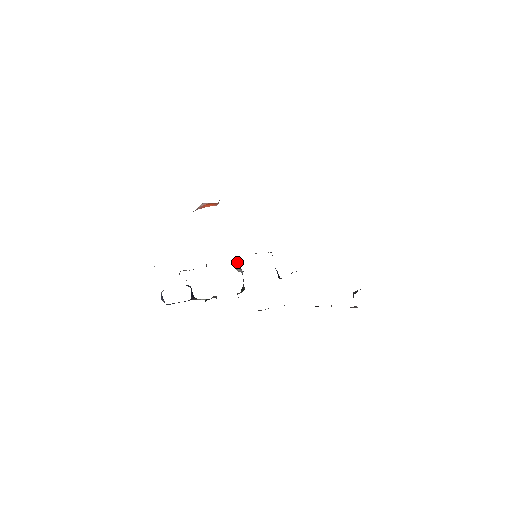
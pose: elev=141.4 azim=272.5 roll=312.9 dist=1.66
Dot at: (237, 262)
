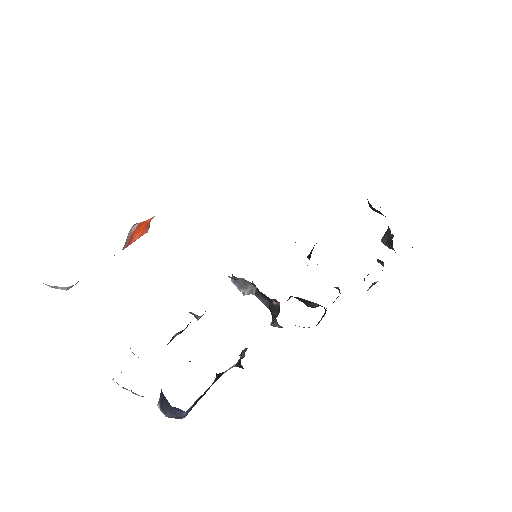
Dot at: (238, 280)
